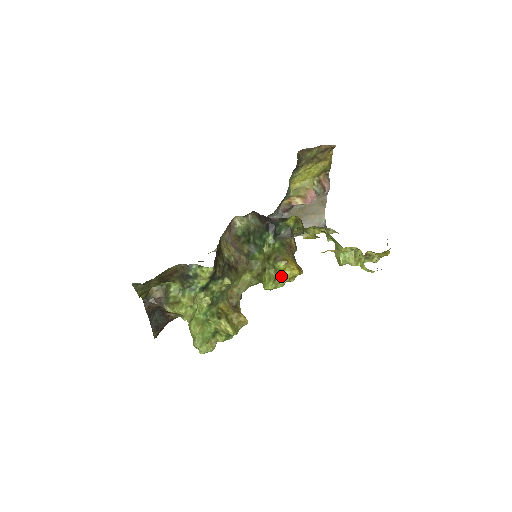
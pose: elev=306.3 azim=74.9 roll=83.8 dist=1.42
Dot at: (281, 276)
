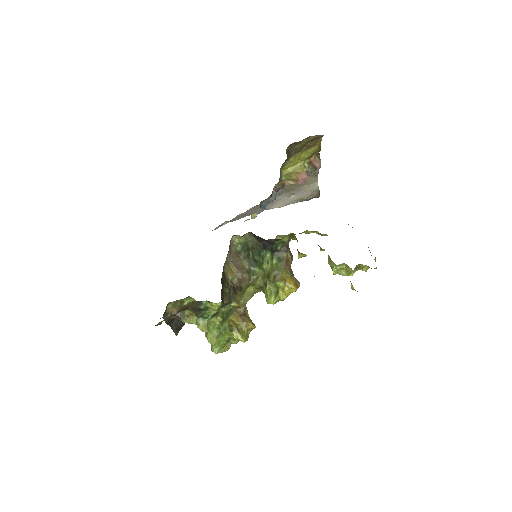
Dot at: (281, 294)
